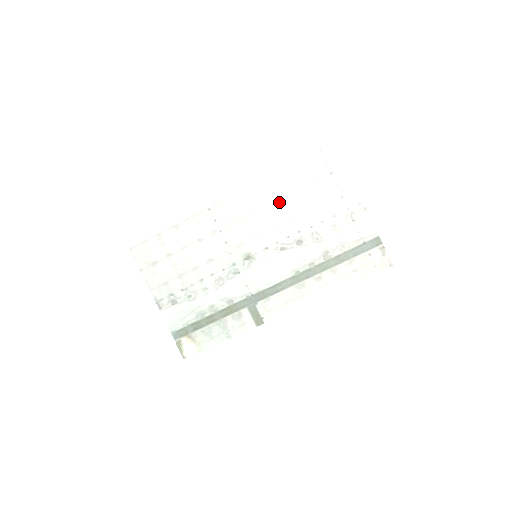
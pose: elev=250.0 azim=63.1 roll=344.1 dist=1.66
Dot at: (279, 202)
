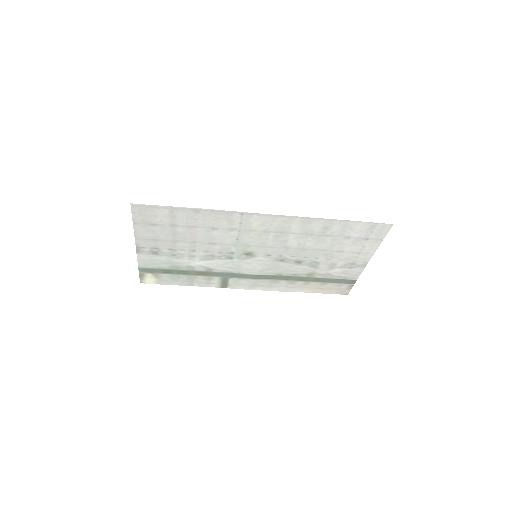
Dot at: (308, 236)
